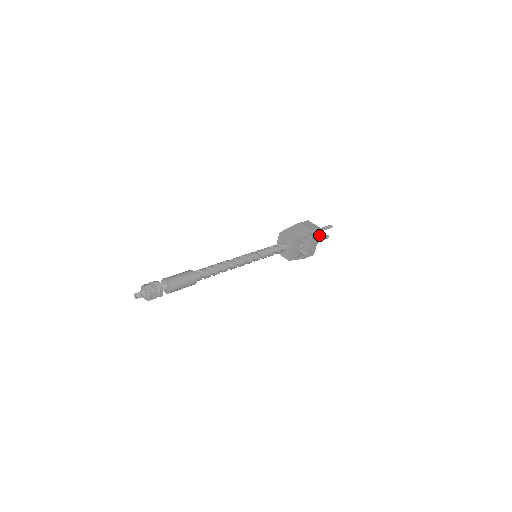
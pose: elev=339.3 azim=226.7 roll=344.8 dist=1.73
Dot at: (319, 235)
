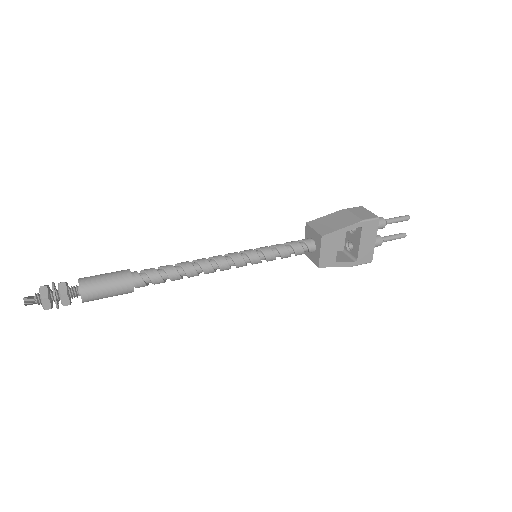
Dot at: (377, 228)
